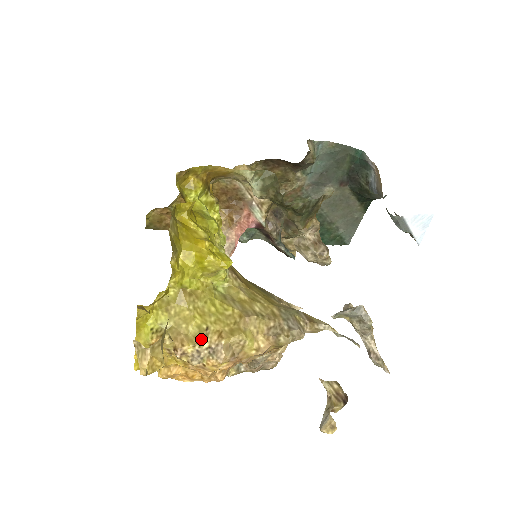
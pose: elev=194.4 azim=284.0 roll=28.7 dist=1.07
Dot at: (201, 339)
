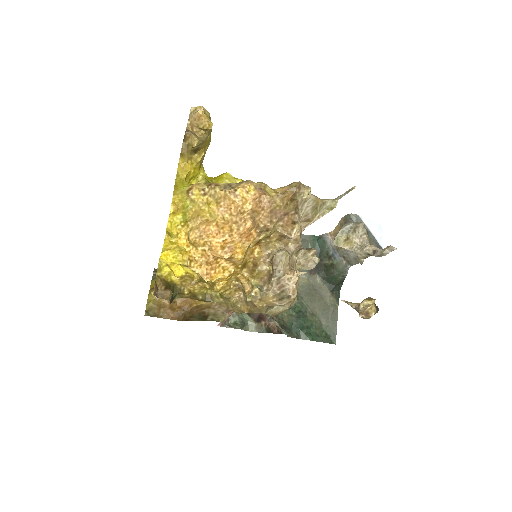
Dot at: occluded
